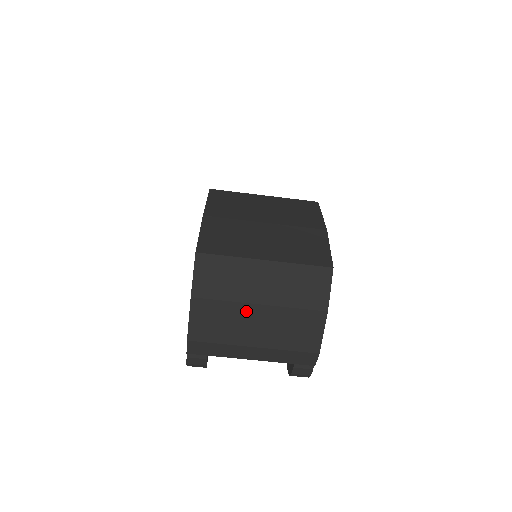
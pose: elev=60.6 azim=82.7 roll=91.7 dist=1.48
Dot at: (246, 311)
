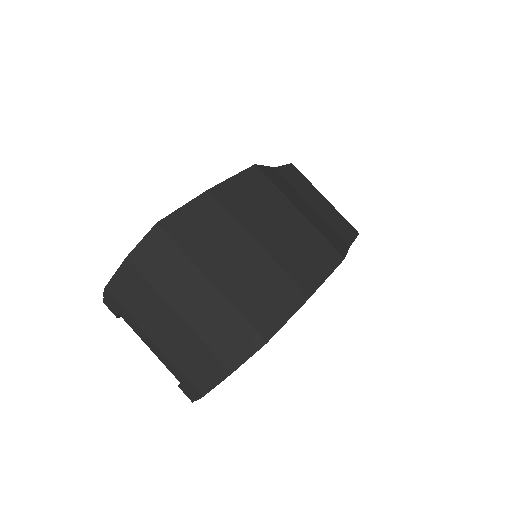
Dot at: (164, 309)
